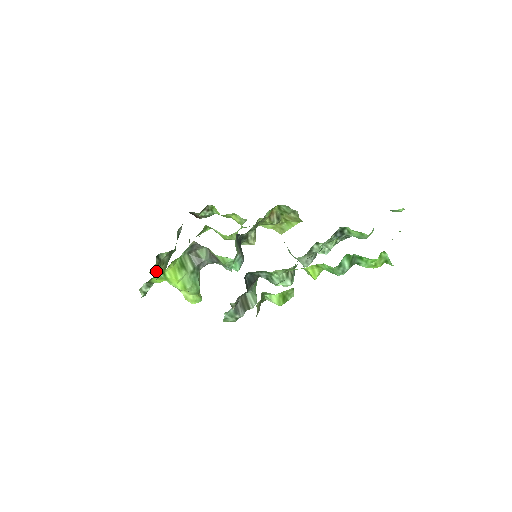
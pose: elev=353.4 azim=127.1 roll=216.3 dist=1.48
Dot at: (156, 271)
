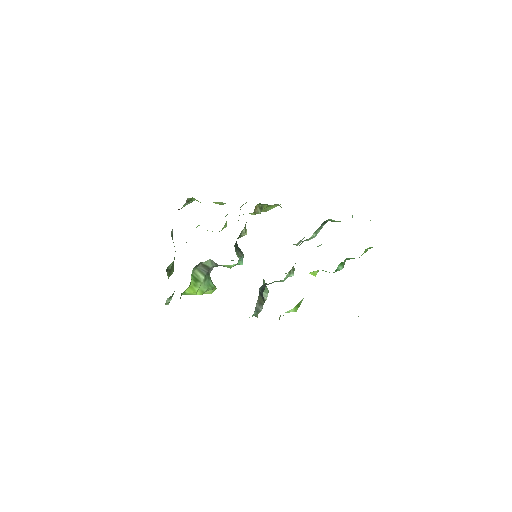
Dot at: occluded
